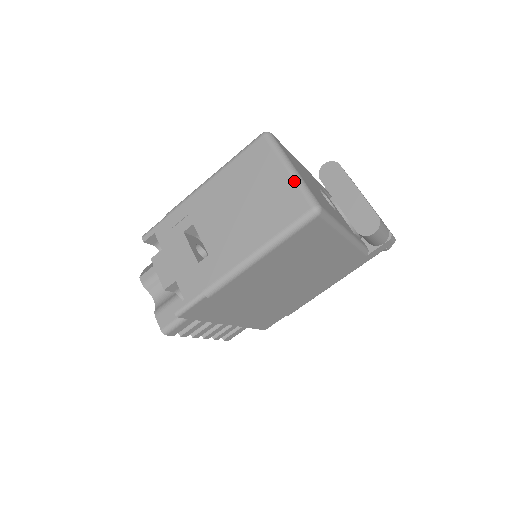
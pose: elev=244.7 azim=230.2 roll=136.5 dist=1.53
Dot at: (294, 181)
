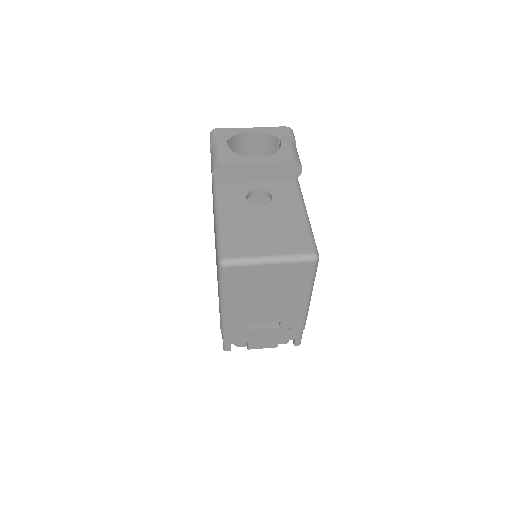
Dot at: (284, 264)
